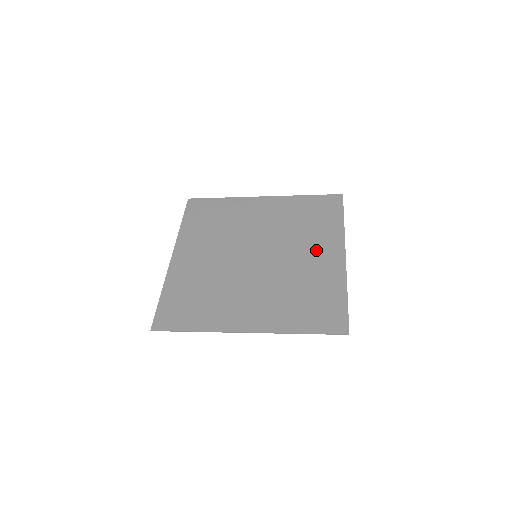
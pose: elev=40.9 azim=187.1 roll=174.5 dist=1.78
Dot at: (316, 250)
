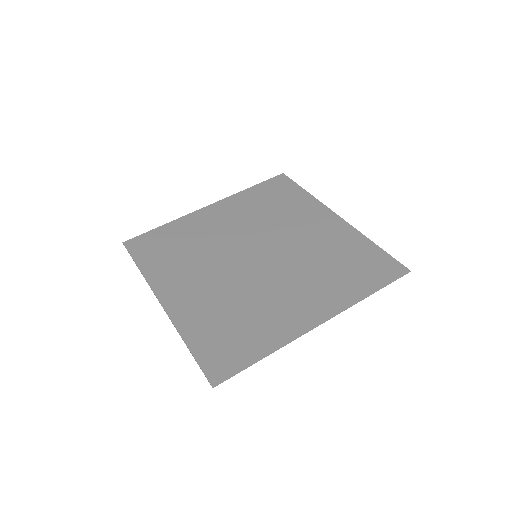
Dot at: (304, 295)
